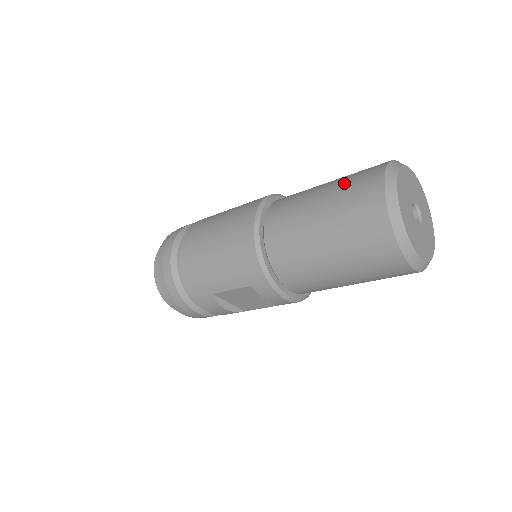
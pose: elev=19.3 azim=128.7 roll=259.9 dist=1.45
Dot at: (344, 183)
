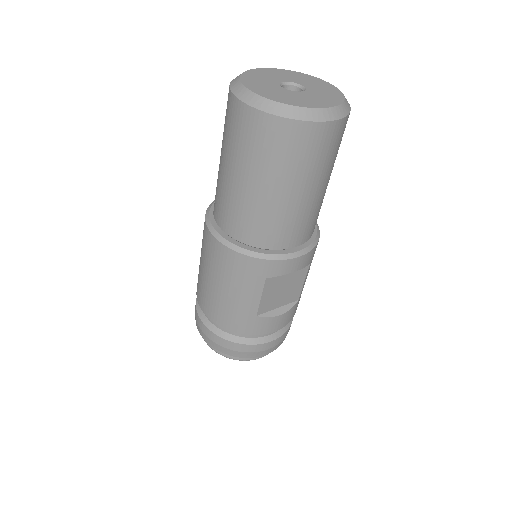
Dot at: (224, 135)
